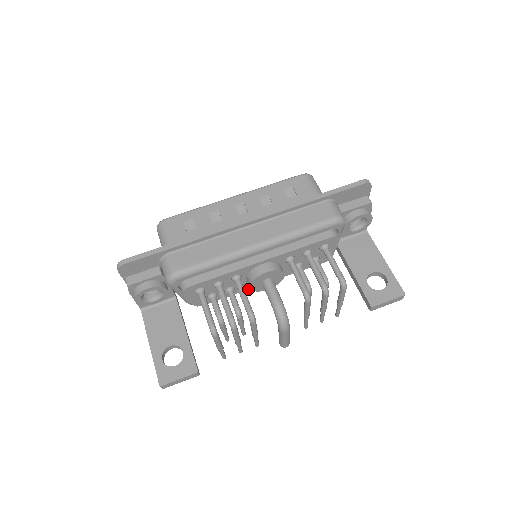
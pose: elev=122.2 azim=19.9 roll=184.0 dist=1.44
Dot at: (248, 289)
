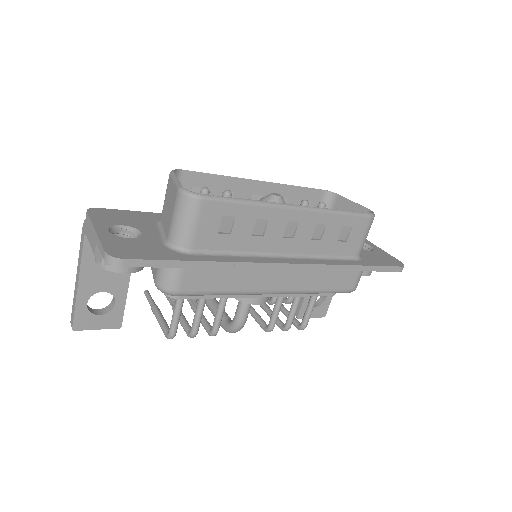
Dot at: occluded
